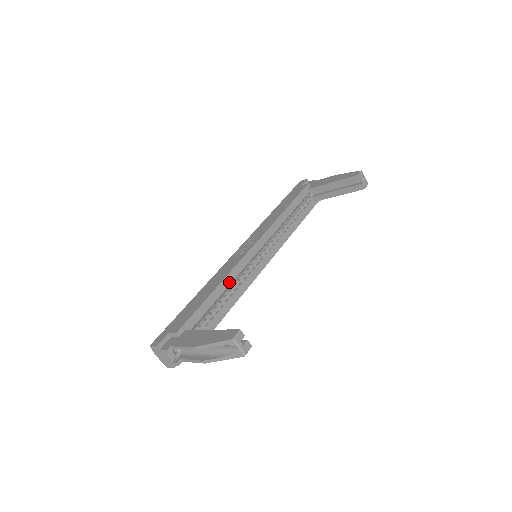
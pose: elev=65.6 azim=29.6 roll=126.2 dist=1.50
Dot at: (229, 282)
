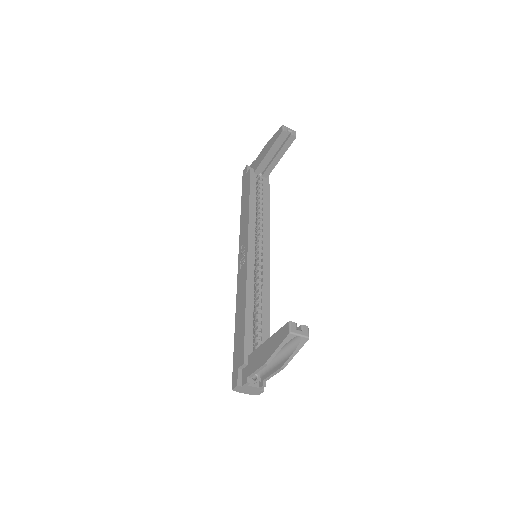
Dot at: (252, 293)
